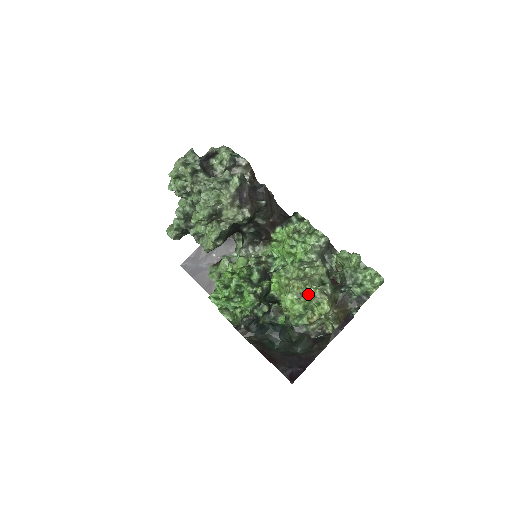
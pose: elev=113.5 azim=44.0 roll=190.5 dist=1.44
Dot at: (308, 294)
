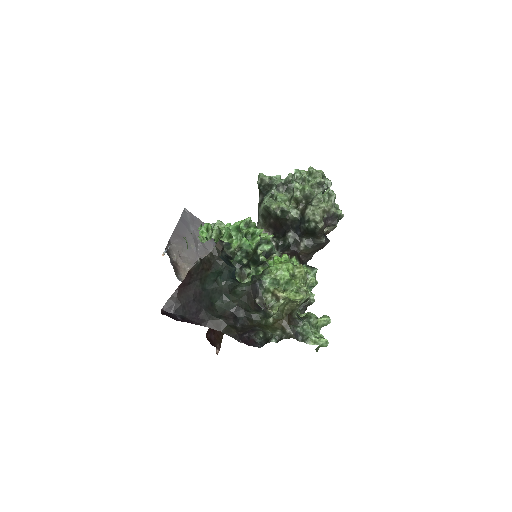
Dot at: (299, 281)
